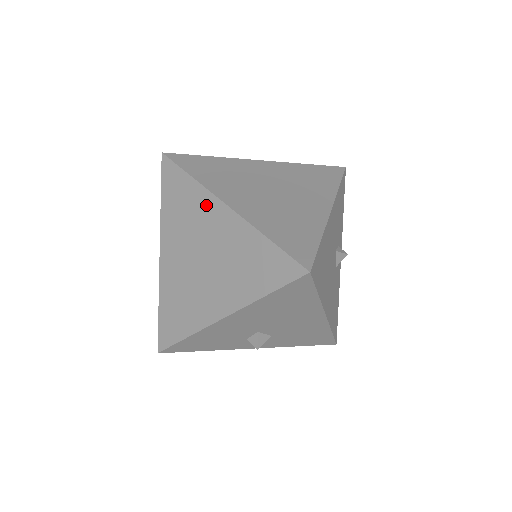
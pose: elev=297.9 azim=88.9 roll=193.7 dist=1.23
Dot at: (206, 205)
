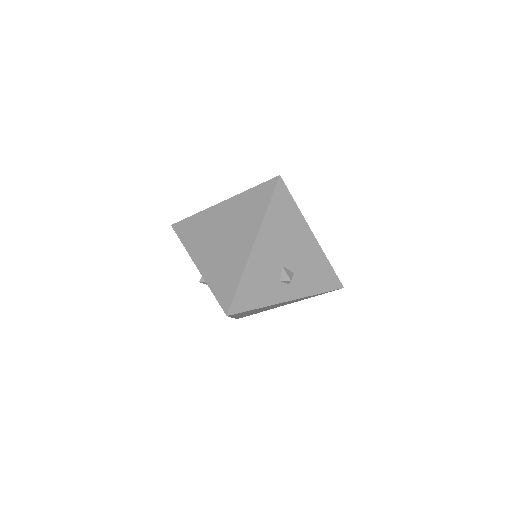
Dot at: (210, 214)
